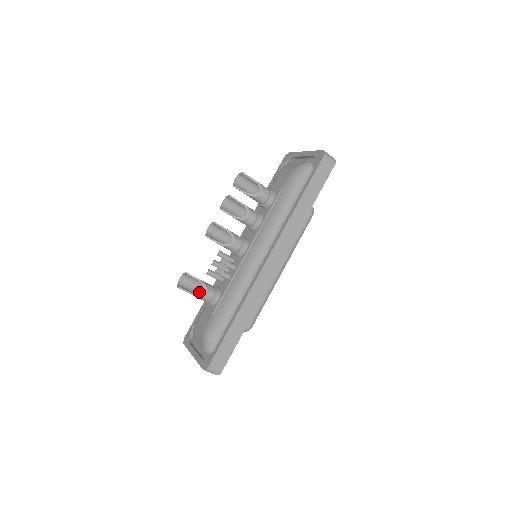
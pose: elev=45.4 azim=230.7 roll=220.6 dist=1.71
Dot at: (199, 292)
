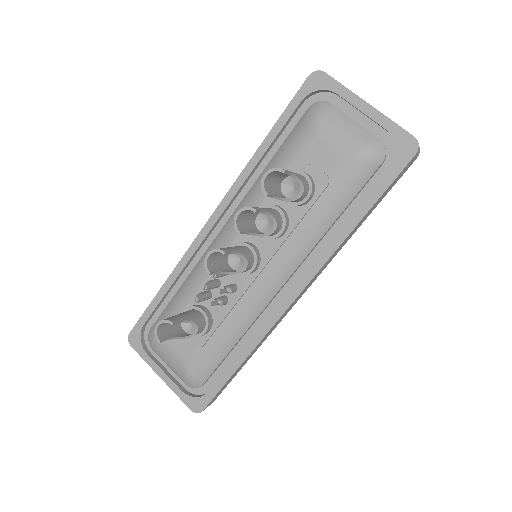
Dot at: occluded
